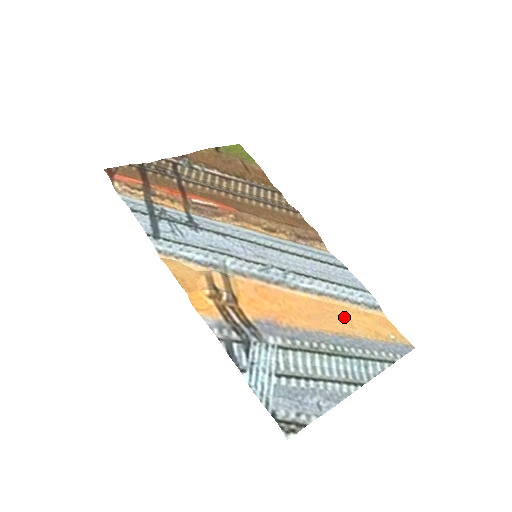
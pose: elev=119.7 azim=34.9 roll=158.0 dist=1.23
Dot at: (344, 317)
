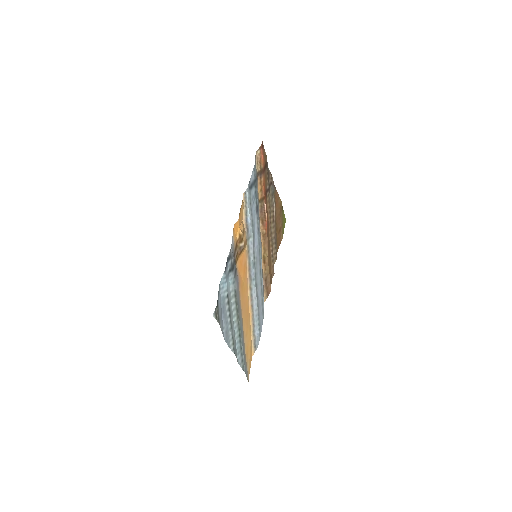
Dot at: (248, 328)
